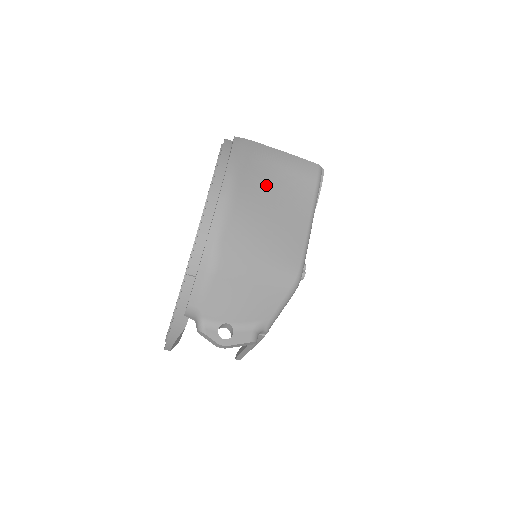
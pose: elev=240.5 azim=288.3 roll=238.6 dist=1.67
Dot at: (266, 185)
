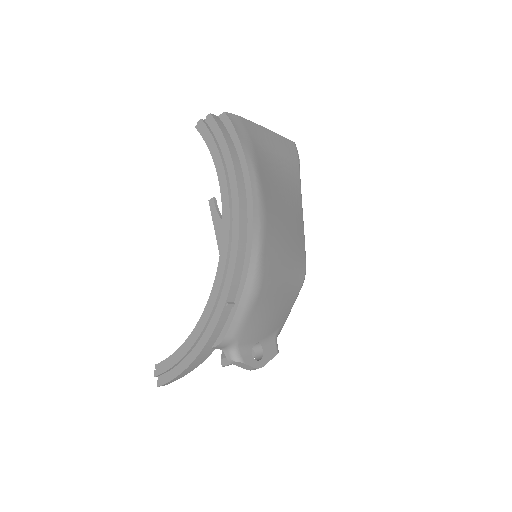
Dot at: (275, 177)
